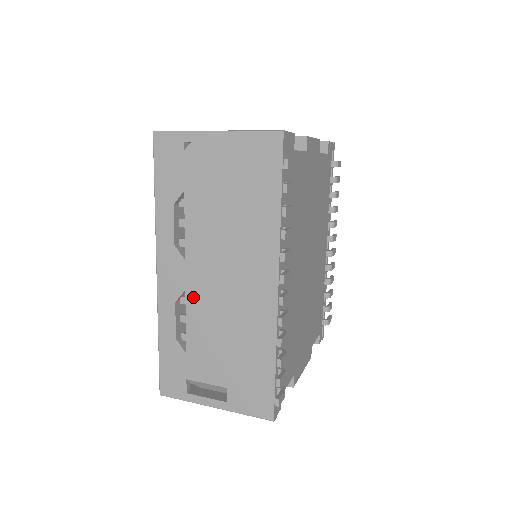
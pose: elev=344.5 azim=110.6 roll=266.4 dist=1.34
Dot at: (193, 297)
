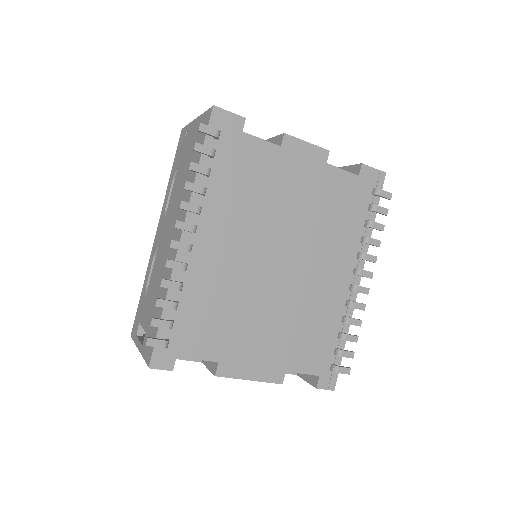
Dot at: (159, 250)
